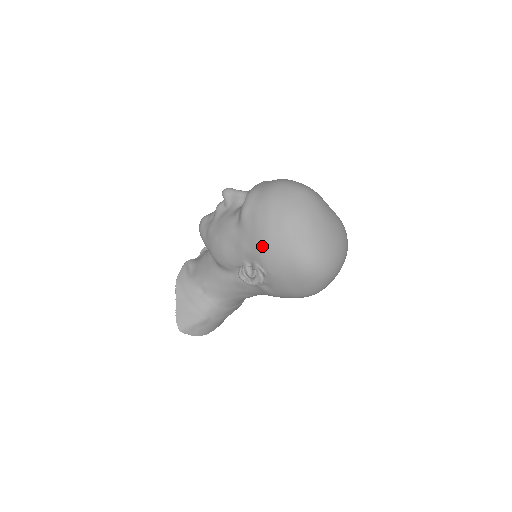
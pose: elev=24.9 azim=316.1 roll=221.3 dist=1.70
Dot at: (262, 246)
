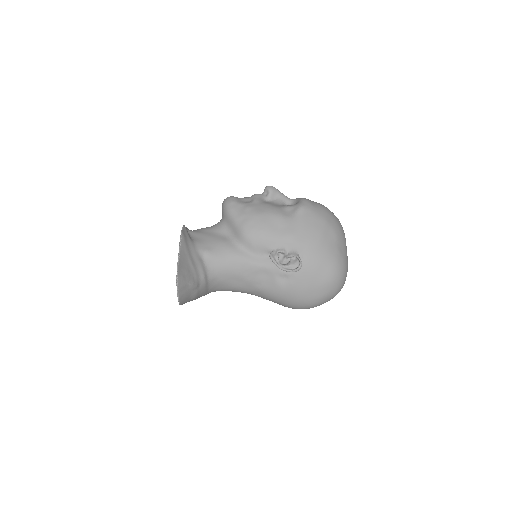
Dot at: (313, 240)
